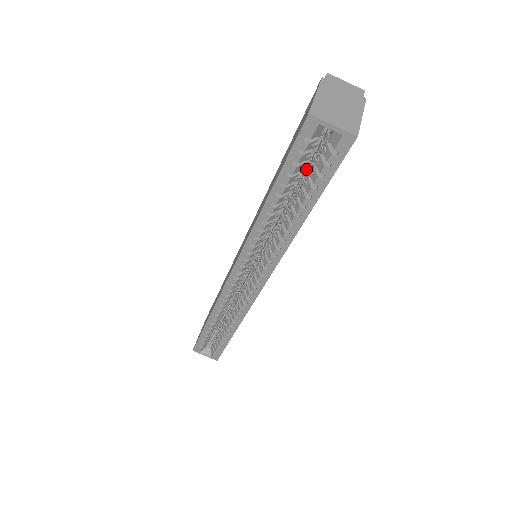
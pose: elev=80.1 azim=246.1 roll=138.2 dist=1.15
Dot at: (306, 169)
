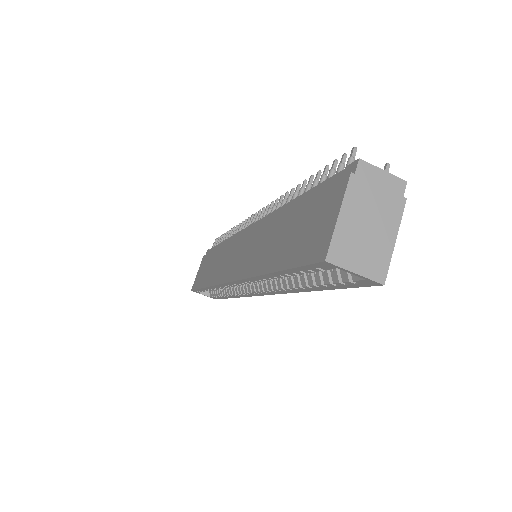
Dot at: occluded
